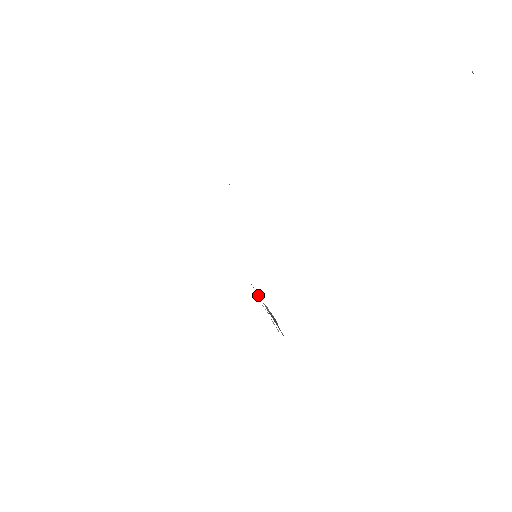
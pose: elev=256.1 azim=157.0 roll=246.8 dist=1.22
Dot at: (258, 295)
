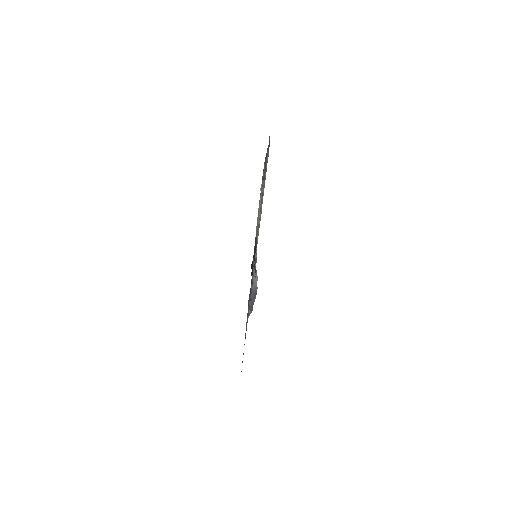
Dot at: (255, 267)
